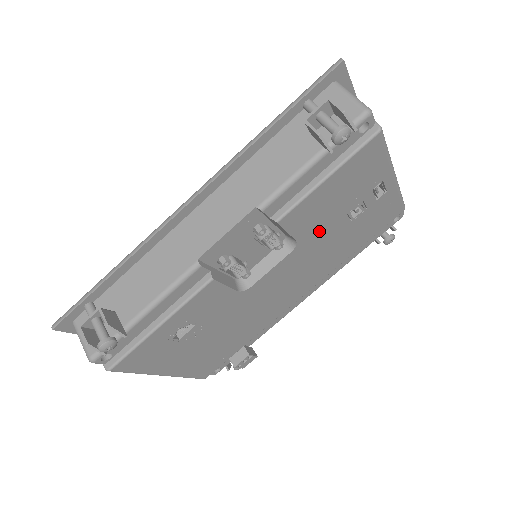
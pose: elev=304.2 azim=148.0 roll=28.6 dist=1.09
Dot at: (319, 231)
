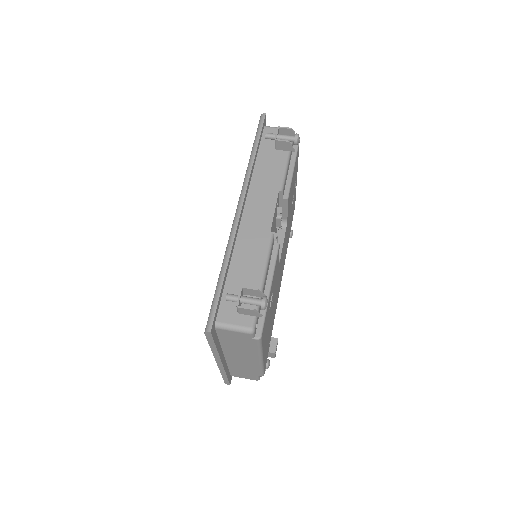
Dot at: (289, 213)
